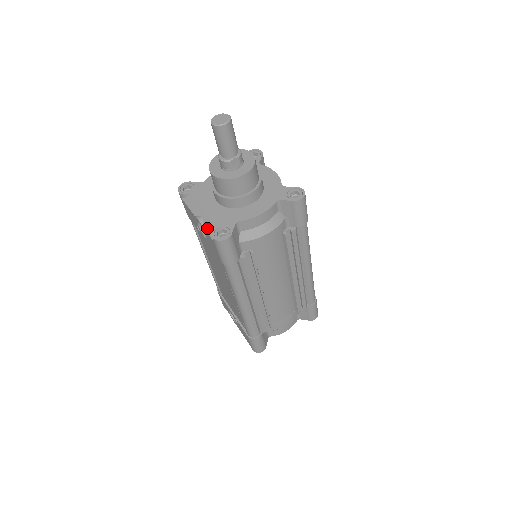
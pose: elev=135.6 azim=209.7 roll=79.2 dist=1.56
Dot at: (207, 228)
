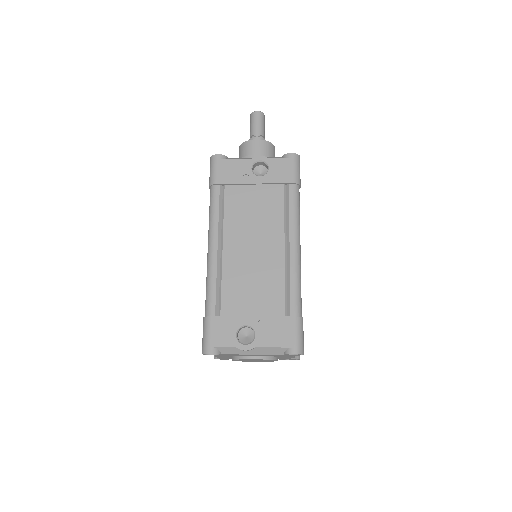
Dot at: (274, 158)
